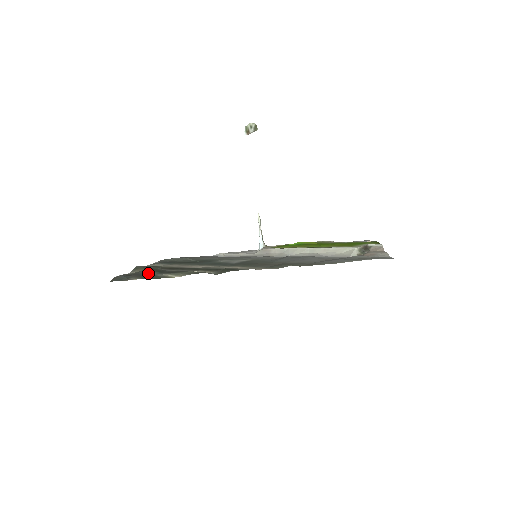
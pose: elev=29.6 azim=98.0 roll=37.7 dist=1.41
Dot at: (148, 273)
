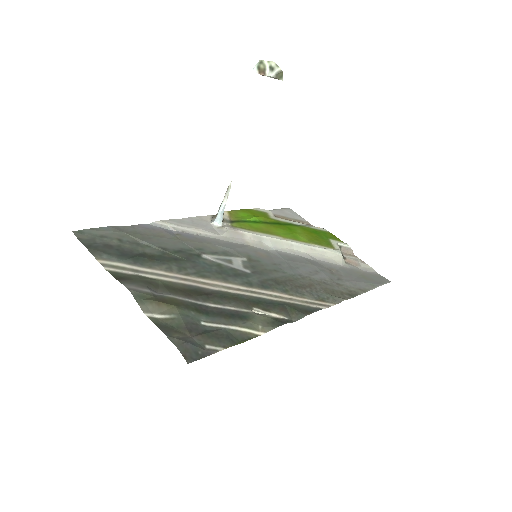
Dot at: (198, 321)
